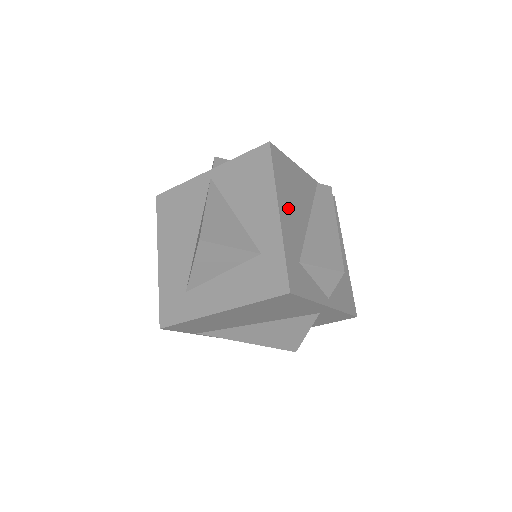
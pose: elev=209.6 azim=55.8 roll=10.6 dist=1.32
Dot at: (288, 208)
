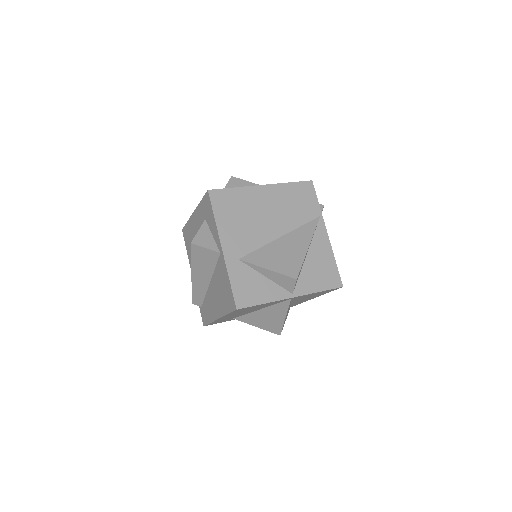
Dot at: occluded
